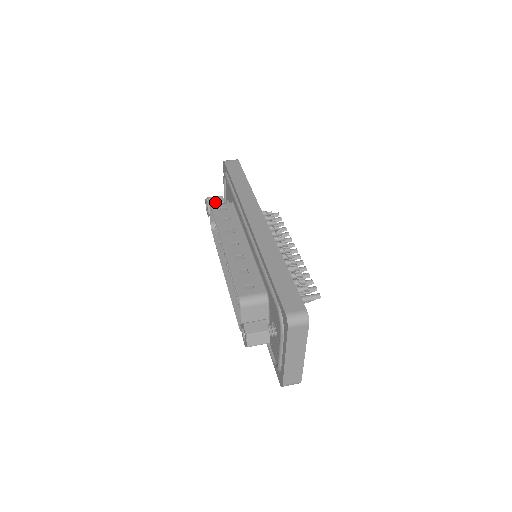
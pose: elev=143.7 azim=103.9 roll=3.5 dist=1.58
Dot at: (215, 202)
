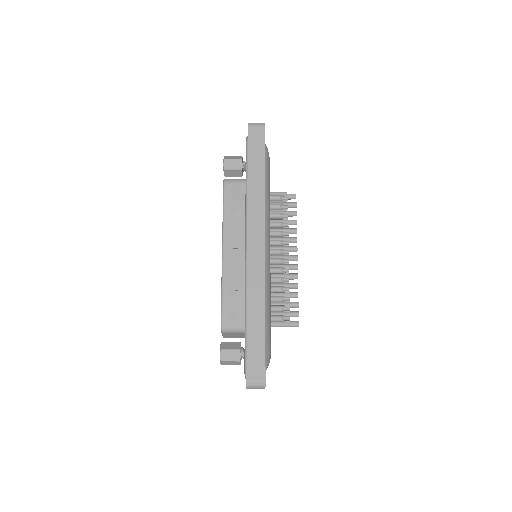
Dot at: (232, 168)
